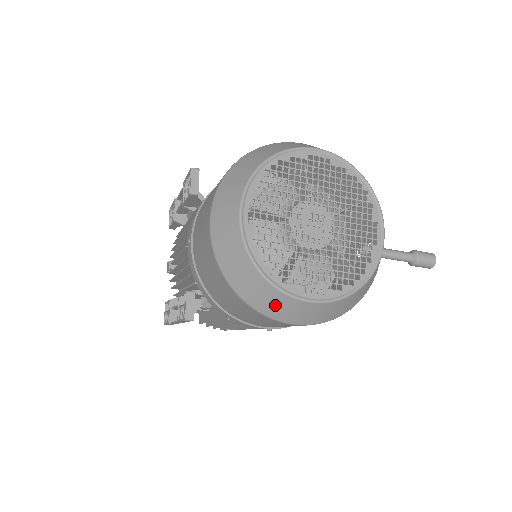
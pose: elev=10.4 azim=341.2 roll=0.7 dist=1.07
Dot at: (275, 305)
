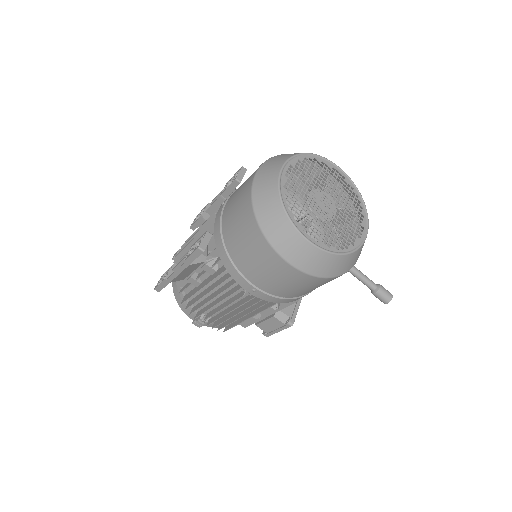
Dot at: (281, 234)
